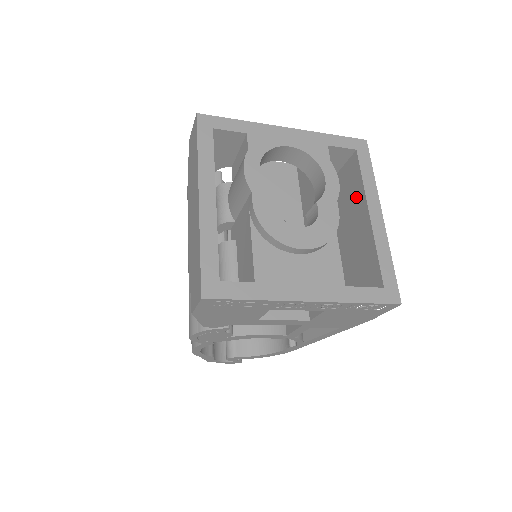
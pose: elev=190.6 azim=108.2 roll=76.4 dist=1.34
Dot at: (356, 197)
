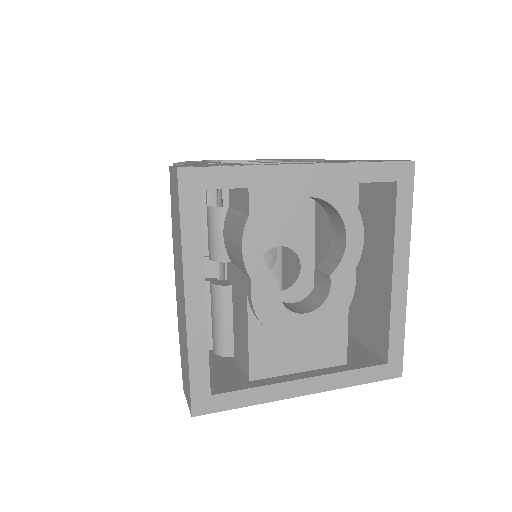
Dot at: (382, 239)
